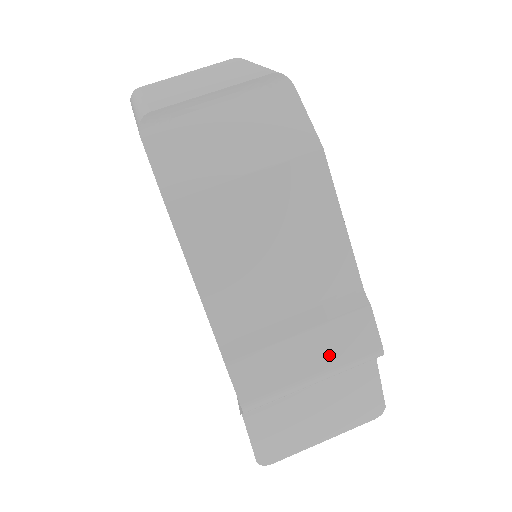
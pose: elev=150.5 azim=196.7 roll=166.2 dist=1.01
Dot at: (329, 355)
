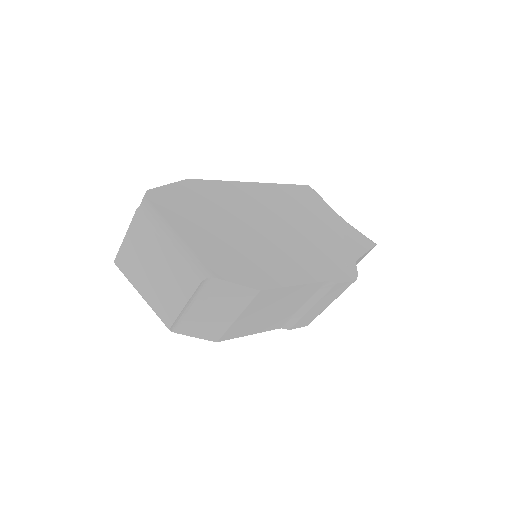
Dot at: (330, 299)
